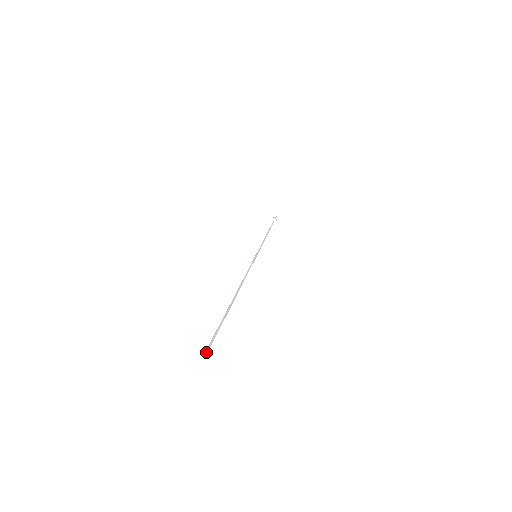
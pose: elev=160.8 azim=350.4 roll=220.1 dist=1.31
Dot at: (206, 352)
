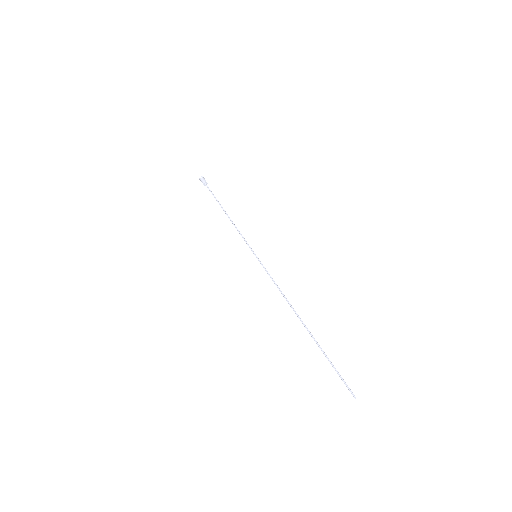
Dot at: (354, 397)
